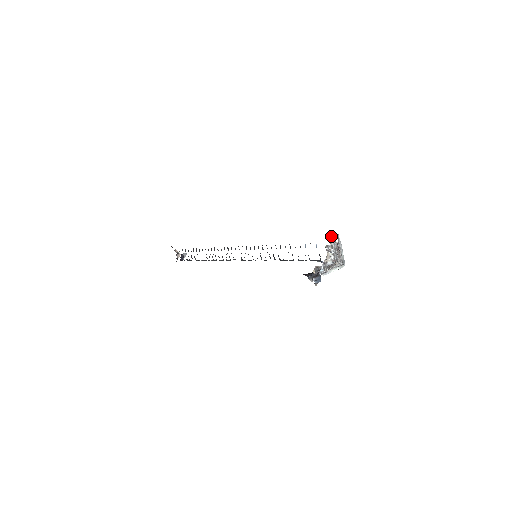
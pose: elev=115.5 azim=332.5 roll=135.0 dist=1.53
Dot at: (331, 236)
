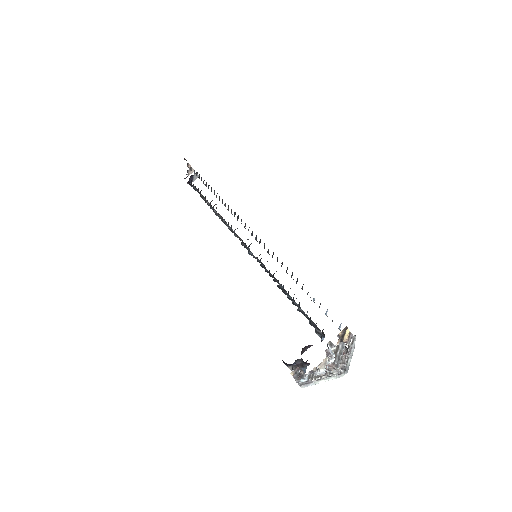
Dot at: (346, 328)
